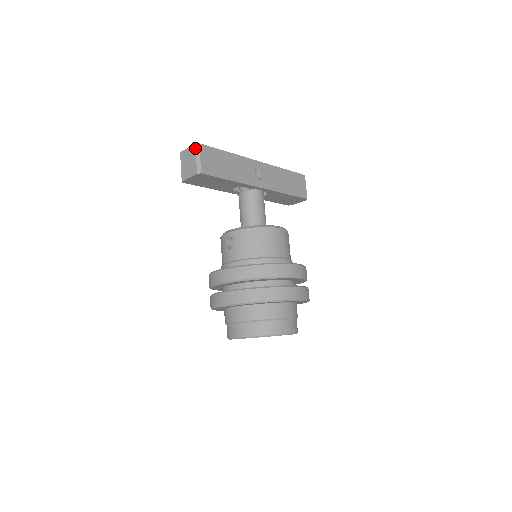
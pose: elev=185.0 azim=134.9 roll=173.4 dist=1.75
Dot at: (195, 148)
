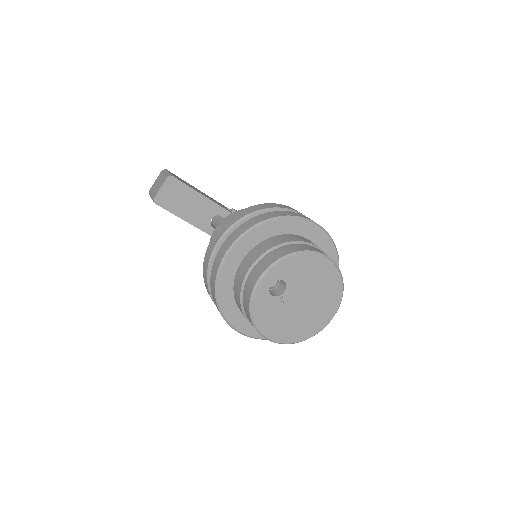
Dot at: (162, 171)
